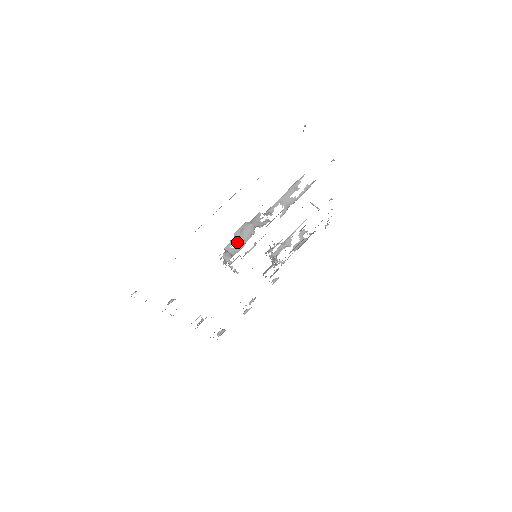
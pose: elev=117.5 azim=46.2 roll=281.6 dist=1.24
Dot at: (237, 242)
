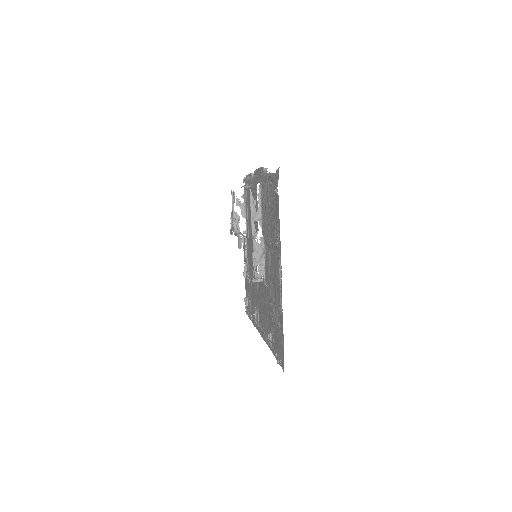
Dot at: (258, 268)
